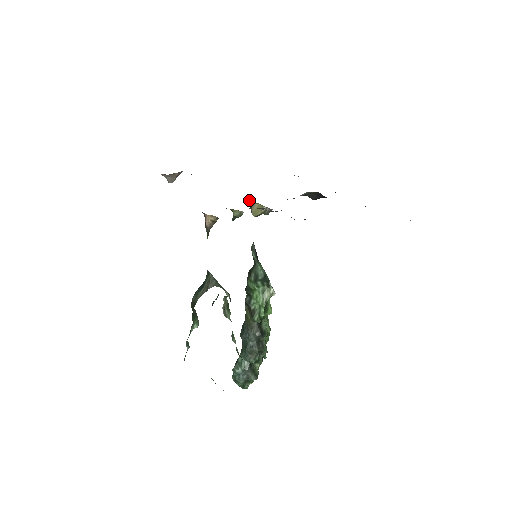
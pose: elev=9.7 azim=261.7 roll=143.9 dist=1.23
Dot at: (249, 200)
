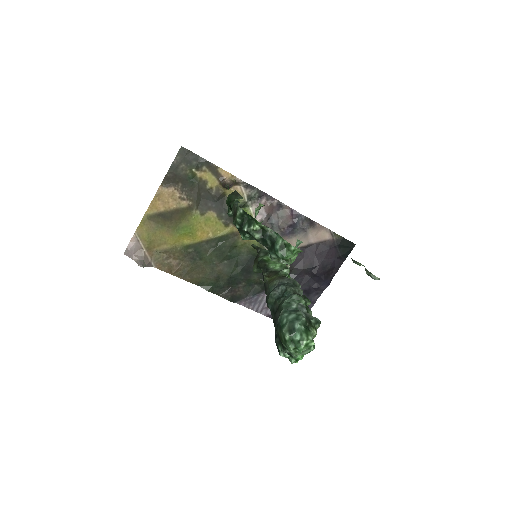
Dot at: occluded
